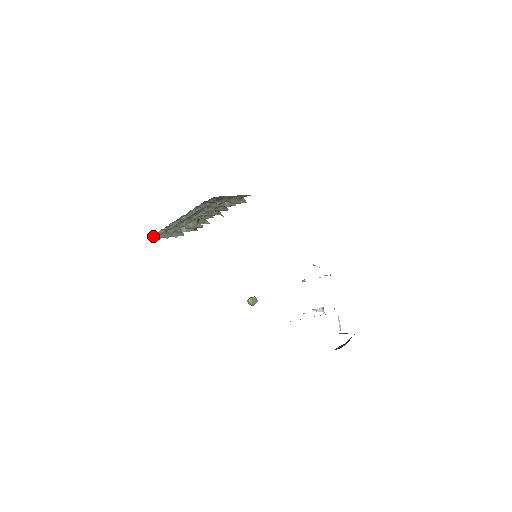
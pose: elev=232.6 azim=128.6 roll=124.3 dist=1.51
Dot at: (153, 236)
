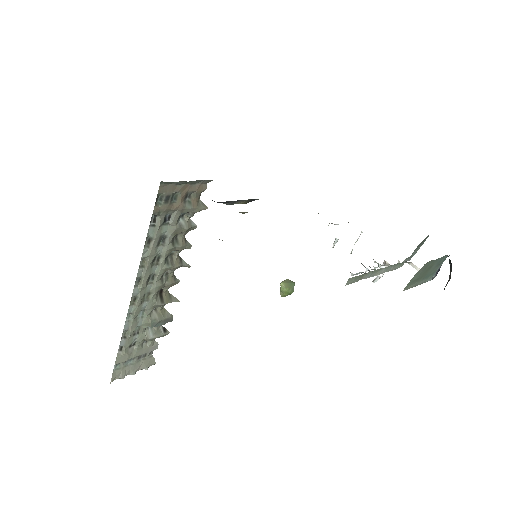
Dot at: (112, 373)
